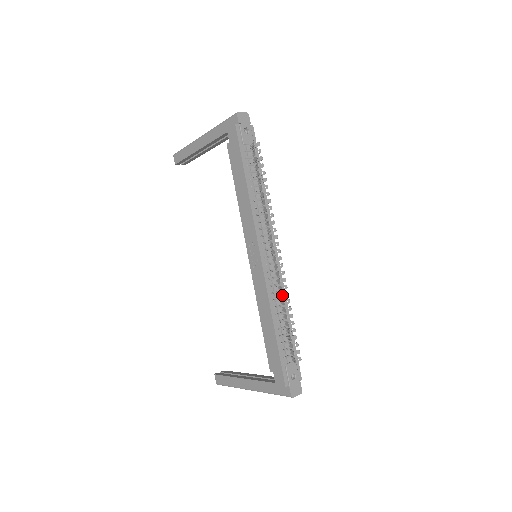
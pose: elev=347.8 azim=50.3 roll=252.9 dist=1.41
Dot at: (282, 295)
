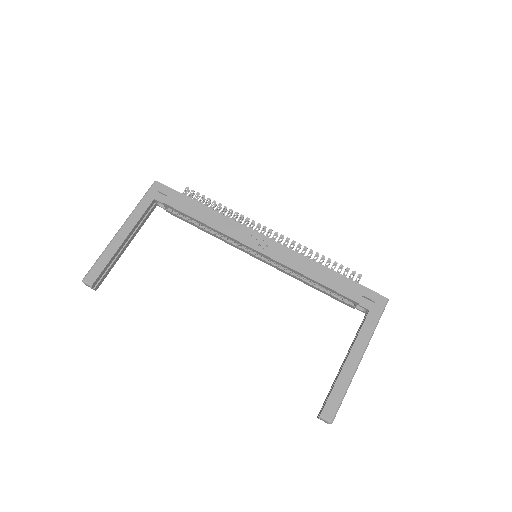
Dot at: (305, 248)
